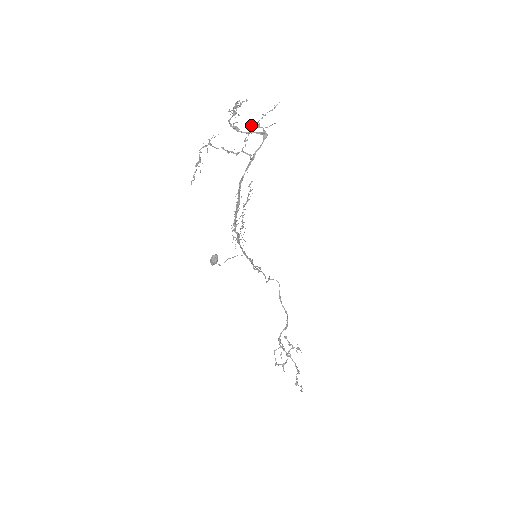
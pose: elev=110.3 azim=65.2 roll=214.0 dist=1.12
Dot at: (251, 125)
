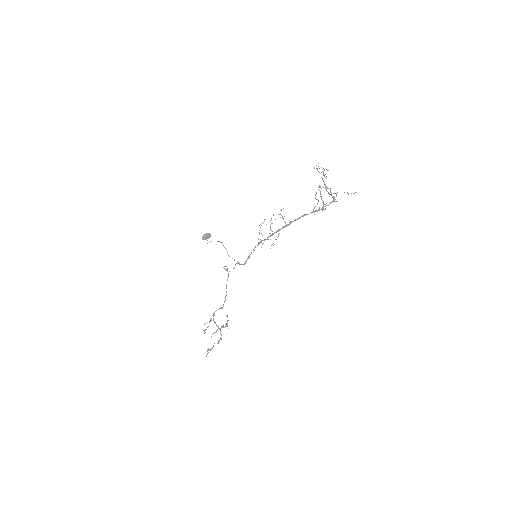
Dot at: (337, 192)
